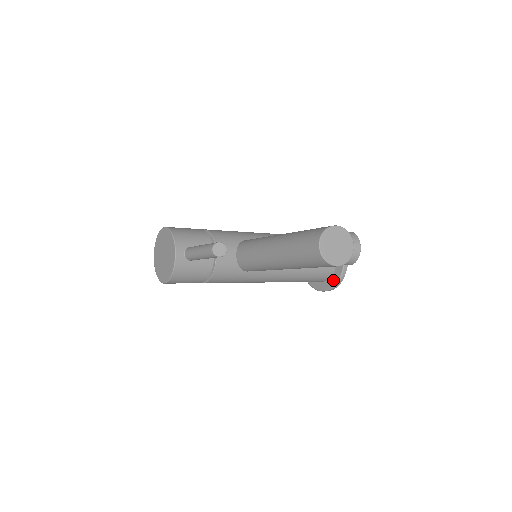
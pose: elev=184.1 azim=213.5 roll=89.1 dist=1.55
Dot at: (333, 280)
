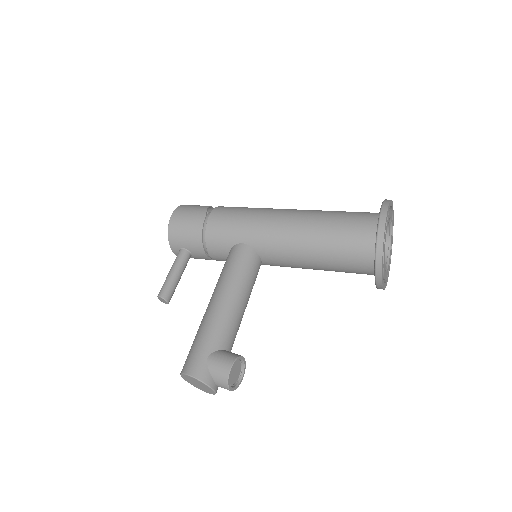
Dot at: occluded
